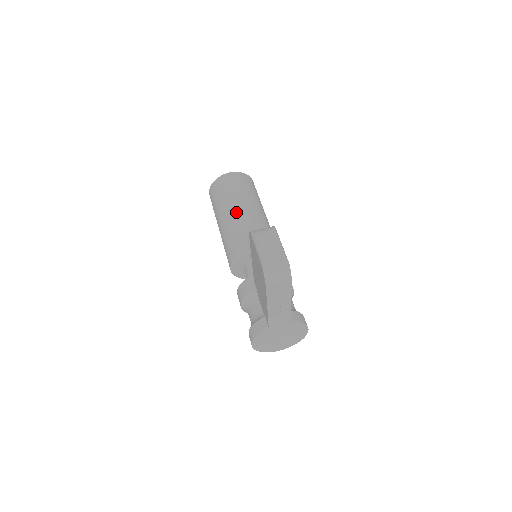
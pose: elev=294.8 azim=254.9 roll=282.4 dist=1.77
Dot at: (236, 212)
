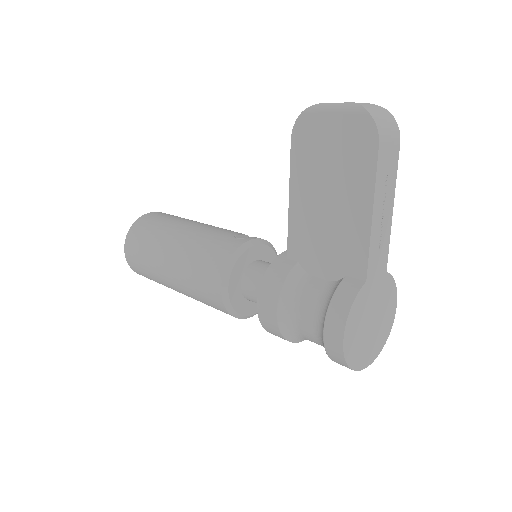
Dot at: (193, 227)
